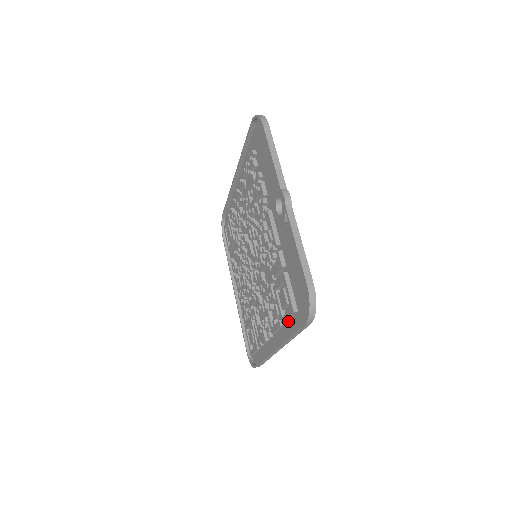
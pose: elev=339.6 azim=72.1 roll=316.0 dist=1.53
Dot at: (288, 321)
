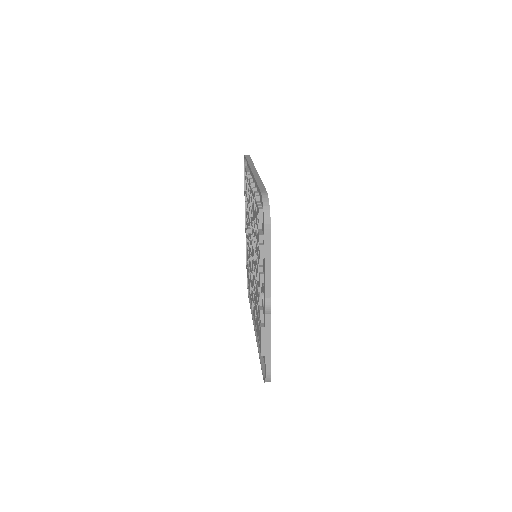
Dot at: occluded
